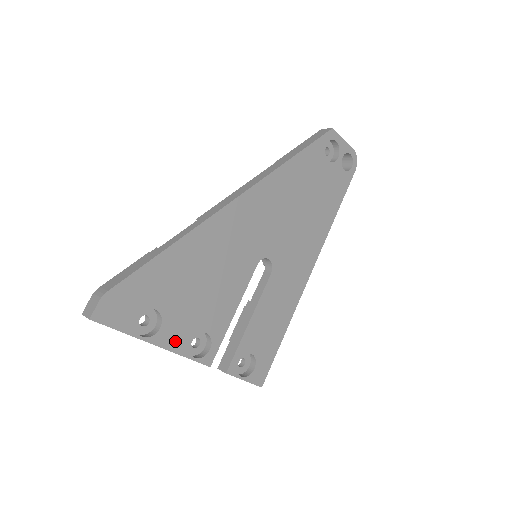
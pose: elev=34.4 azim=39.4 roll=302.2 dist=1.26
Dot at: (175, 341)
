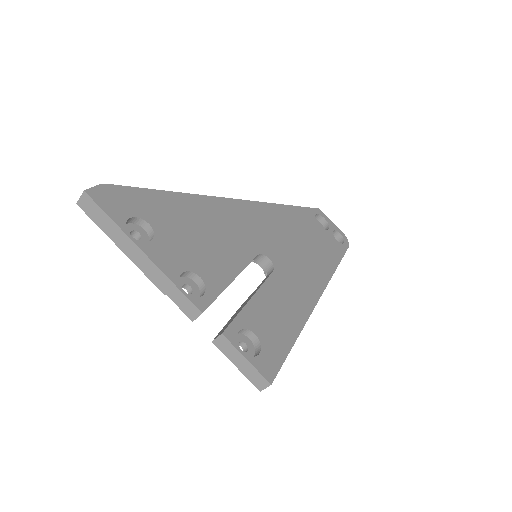
Dot at: (164, 262)
